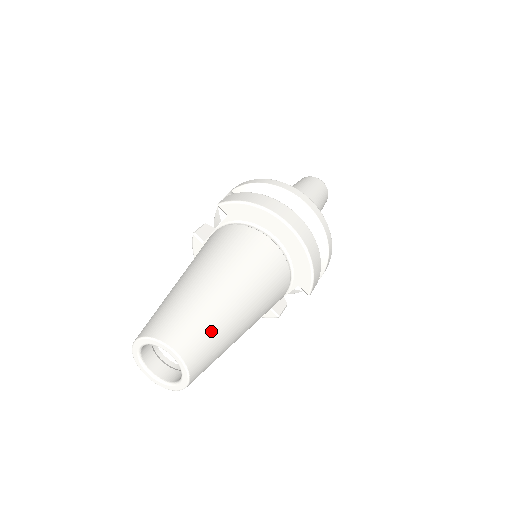
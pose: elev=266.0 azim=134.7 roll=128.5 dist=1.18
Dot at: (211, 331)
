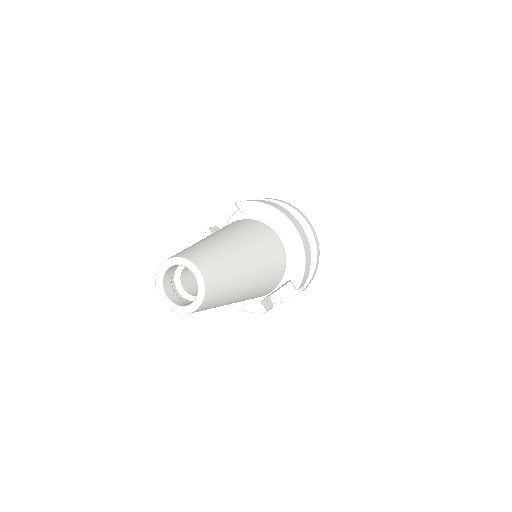
Dot at: (226, 270)
